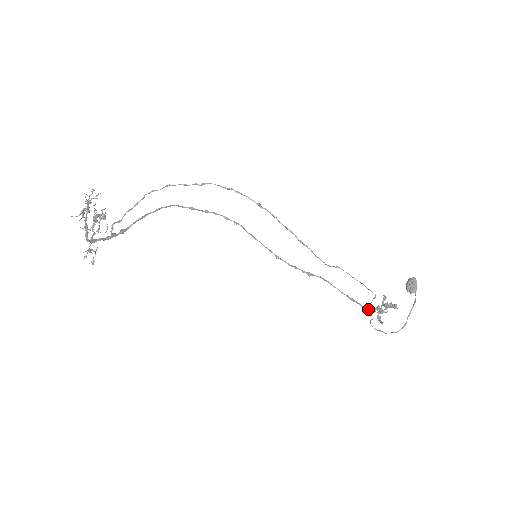
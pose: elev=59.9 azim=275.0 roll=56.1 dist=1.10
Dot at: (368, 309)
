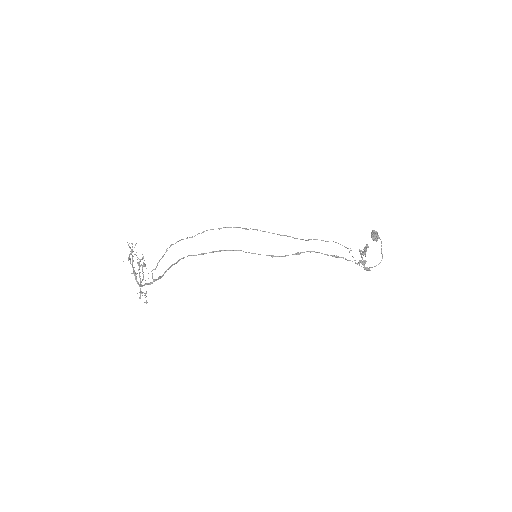
Dot at: occluded
